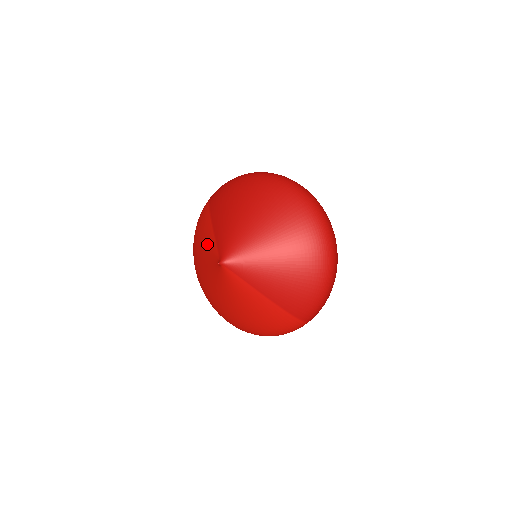
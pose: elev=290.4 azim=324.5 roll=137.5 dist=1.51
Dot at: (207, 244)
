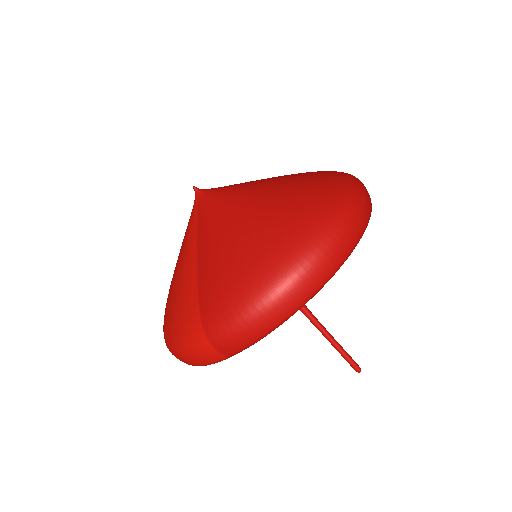
Dot at: occluded
